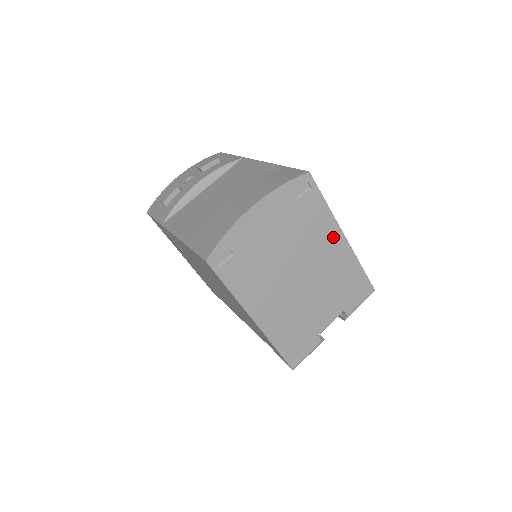
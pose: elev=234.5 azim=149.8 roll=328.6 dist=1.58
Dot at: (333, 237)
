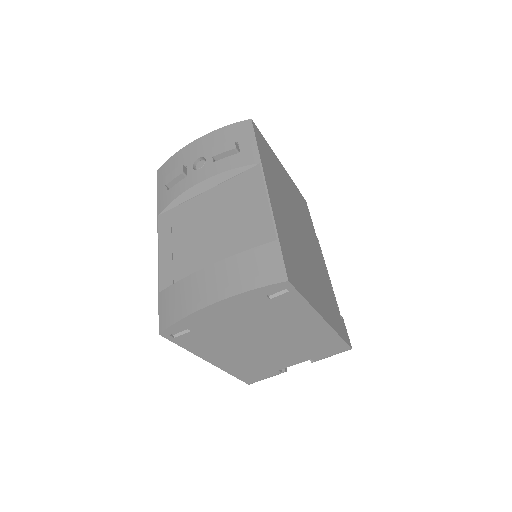
Dot at: (309, 320)
